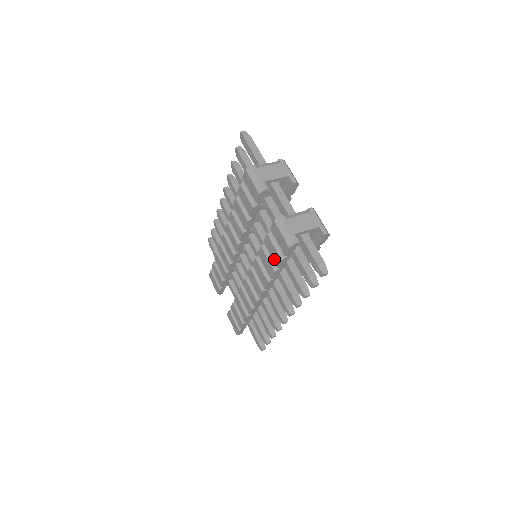
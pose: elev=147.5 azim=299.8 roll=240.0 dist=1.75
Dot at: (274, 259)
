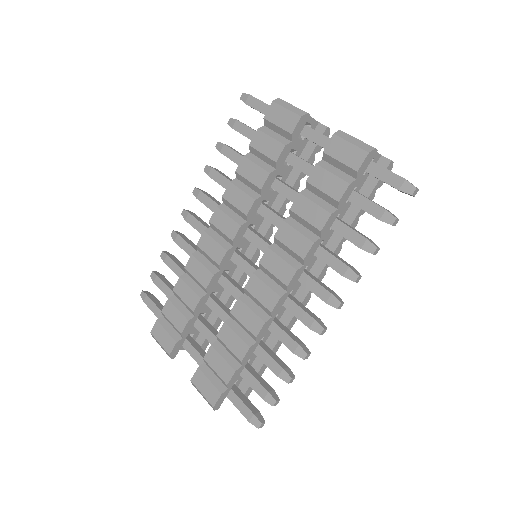
Dot at: (332, 193)
